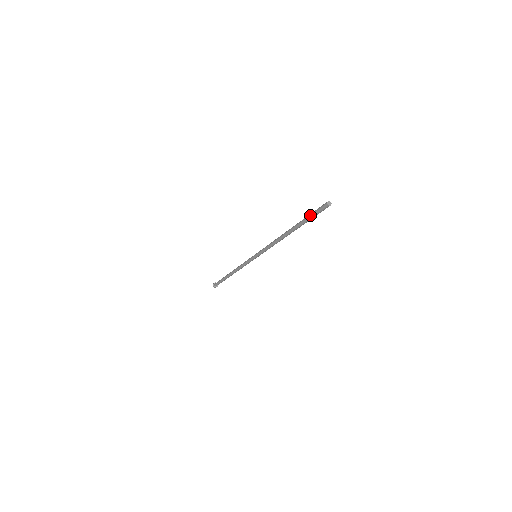
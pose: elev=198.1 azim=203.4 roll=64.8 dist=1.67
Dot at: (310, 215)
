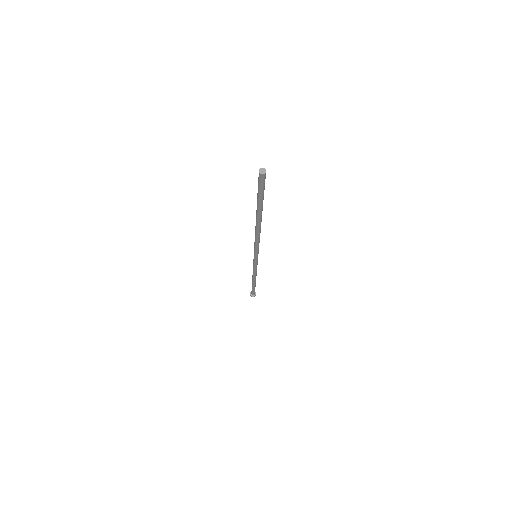
Dot at: occluded
